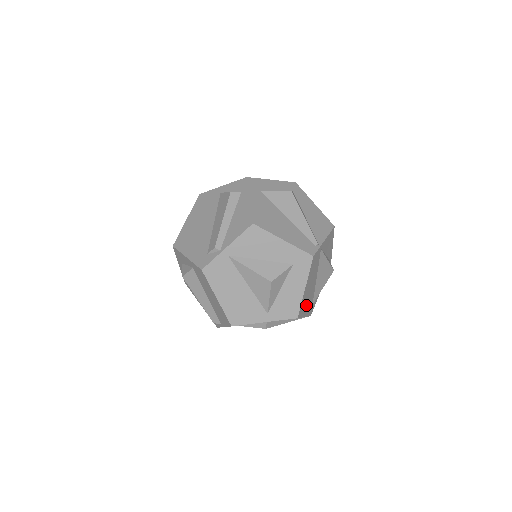
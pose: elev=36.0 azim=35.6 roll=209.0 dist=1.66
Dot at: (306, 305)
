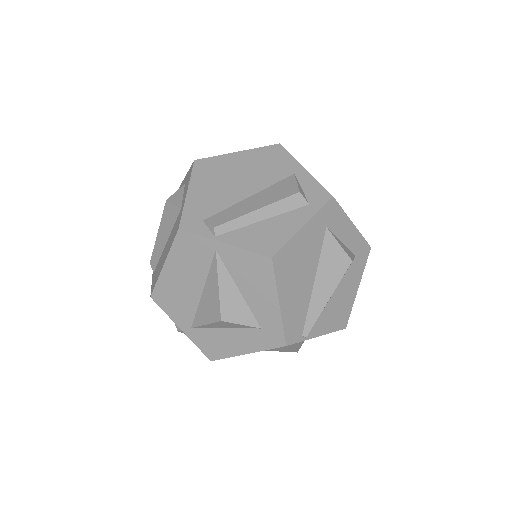
Dot at: occluded
